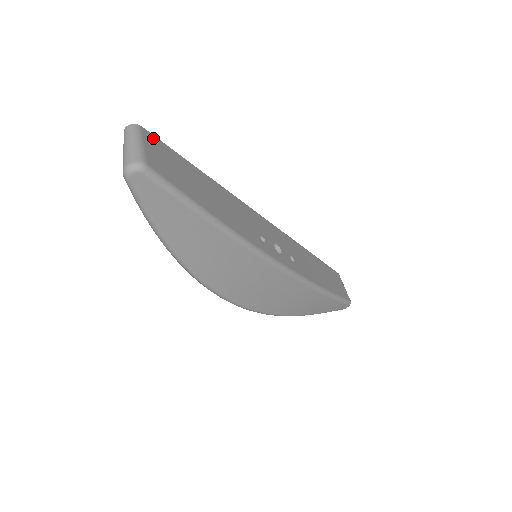
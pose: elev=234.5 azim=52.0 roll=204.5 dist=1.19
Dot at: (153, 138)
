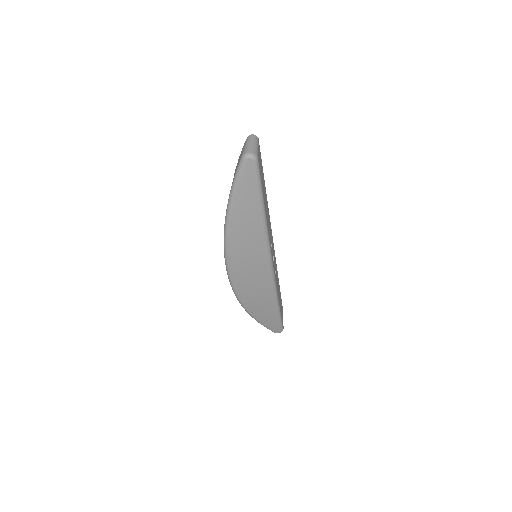
Dot at: occluded
